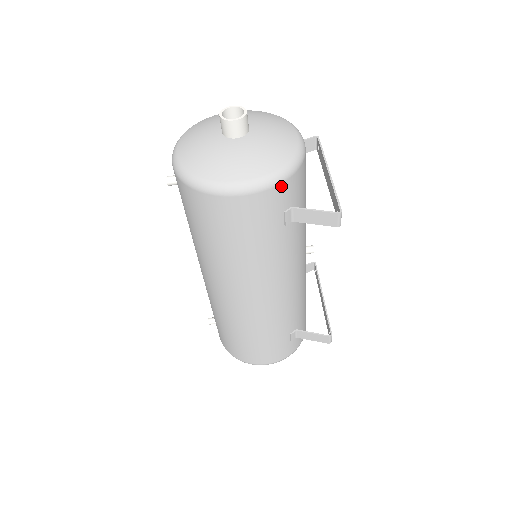
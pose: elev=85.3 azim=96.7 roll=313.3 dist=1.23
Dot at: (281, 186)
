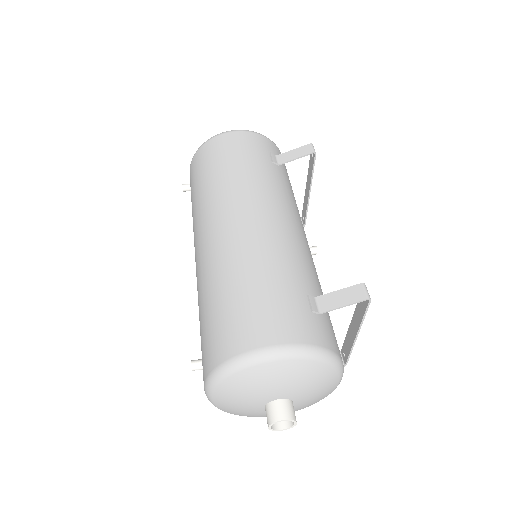
Dot at: (265, 139)
